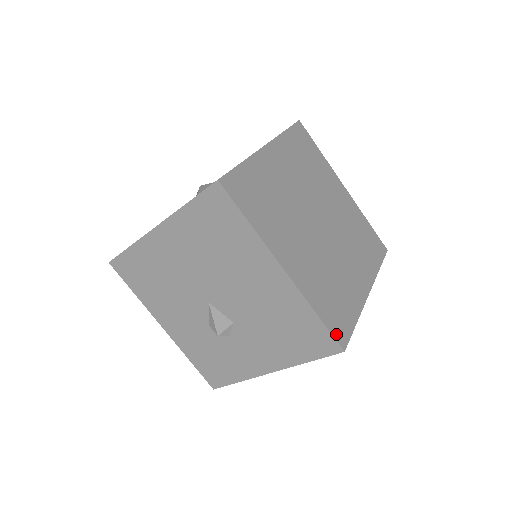
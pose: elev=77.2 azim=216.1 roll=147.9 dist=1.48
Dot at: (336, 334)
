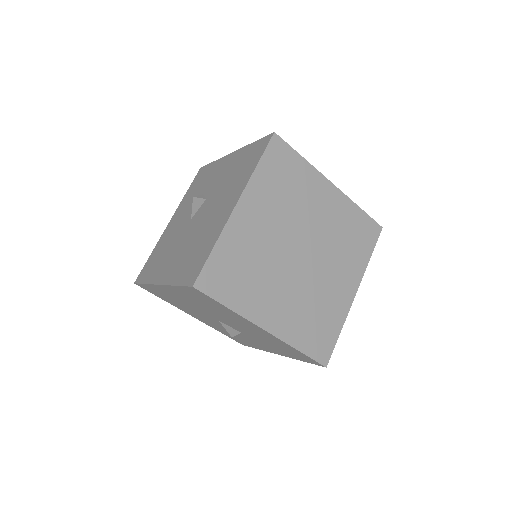
Dot at: (318, 357)
